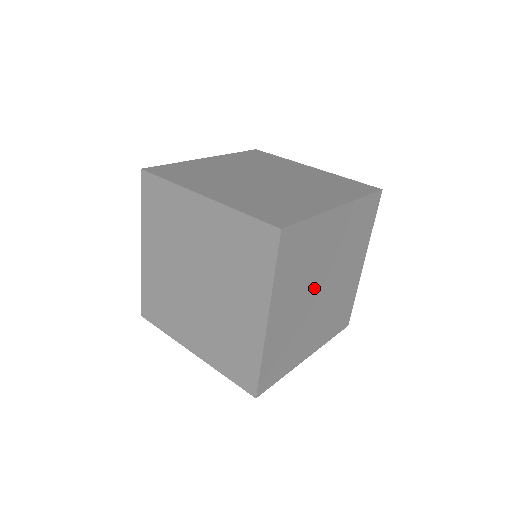
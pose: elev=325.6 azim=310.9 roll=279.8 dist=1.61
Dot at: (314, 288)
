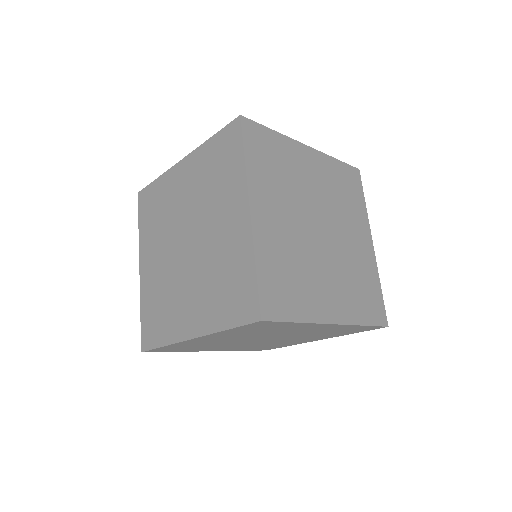
Dot at: (257, 338)
